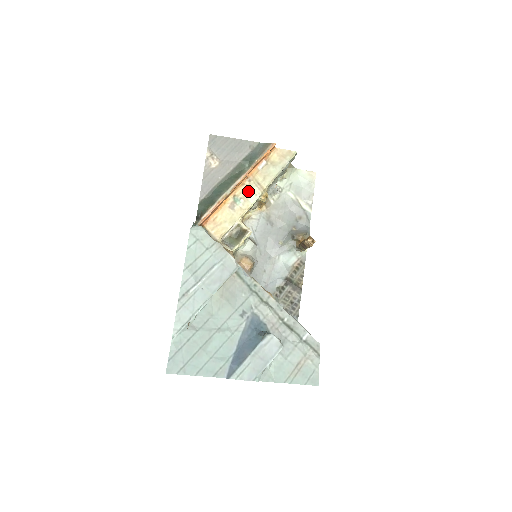
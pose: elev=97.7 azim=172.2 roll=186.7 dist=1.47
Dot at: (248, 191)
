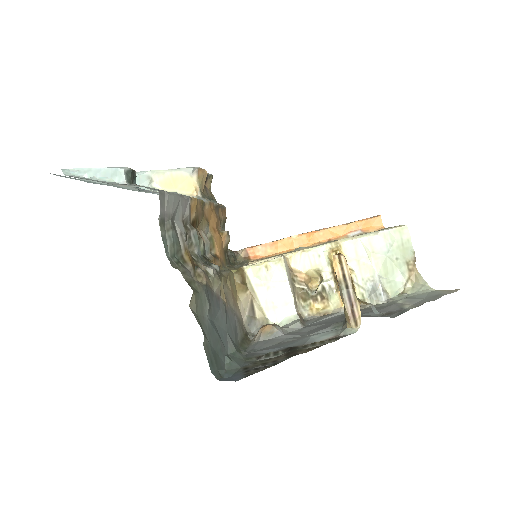
Dot at: occluded
